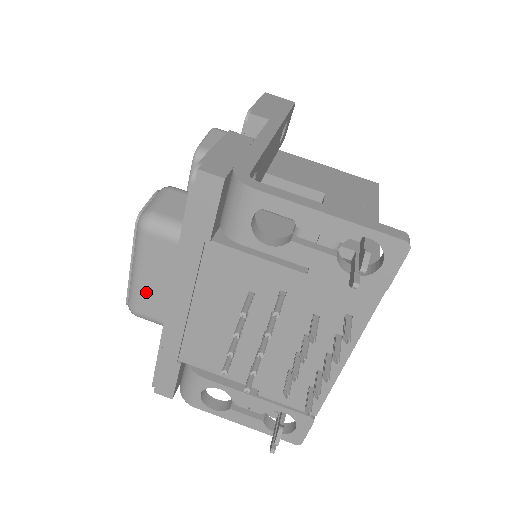
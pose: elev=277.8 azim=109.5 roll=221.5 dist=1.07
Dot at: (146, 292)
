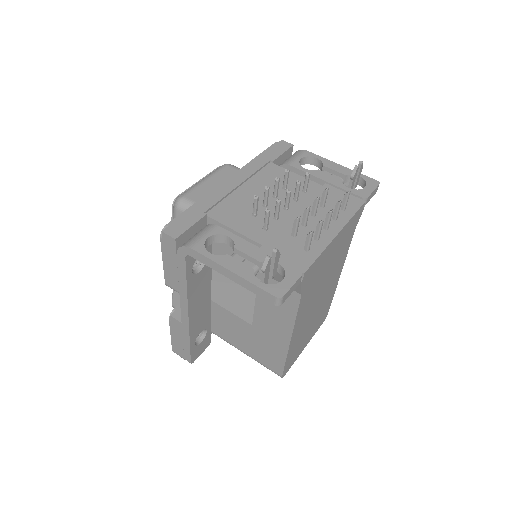
Dot at: (203, 188)
